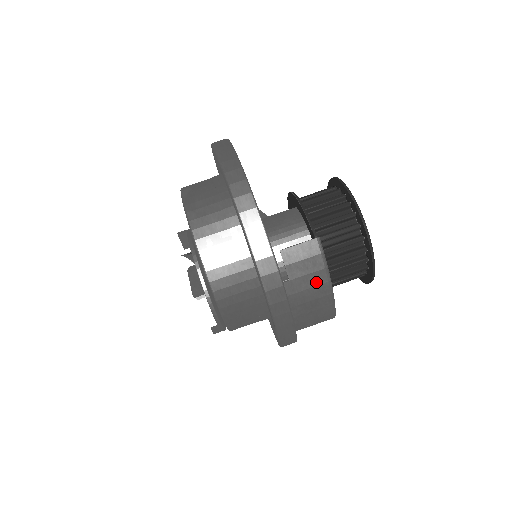
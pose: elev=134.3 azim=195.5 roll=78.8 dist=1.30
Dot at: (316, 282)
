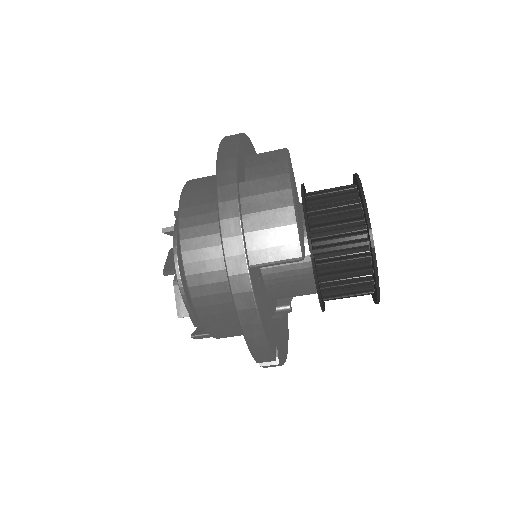
Dot at: (275, 187)
